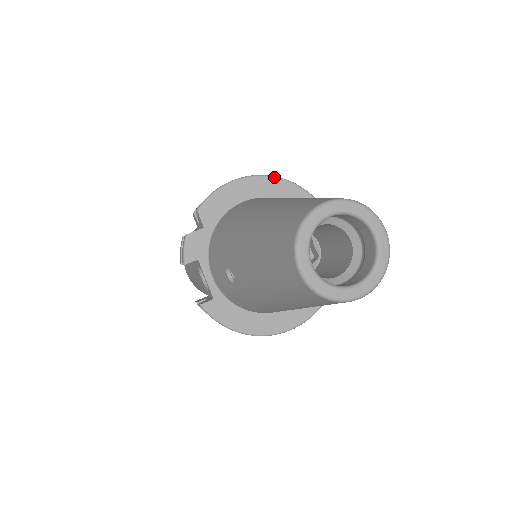
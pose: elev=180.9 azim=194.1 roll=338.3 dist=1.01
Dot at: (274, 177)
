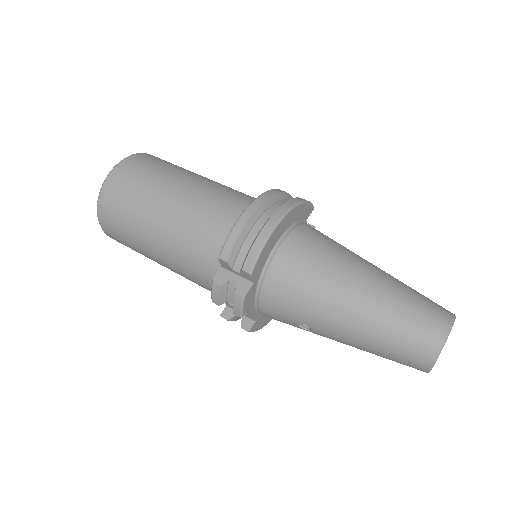
Dot at: (294, 207)
